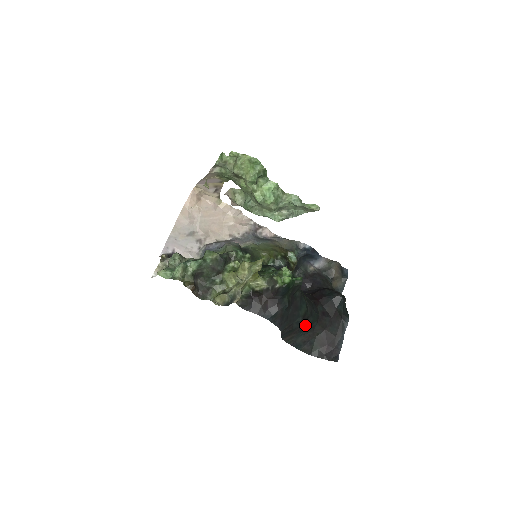
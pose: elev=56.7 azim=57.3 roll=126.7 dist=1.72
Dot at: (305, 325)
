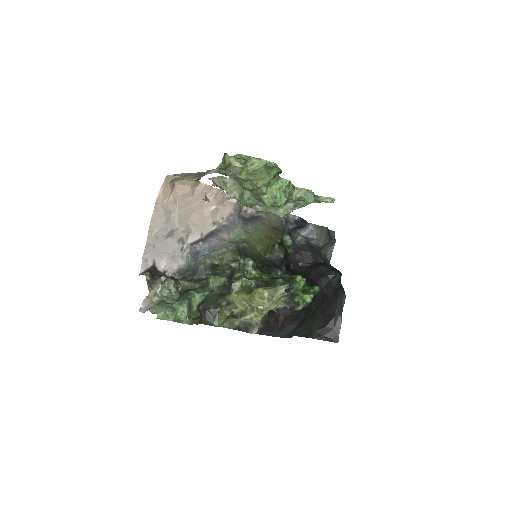
Dot at: occluded
